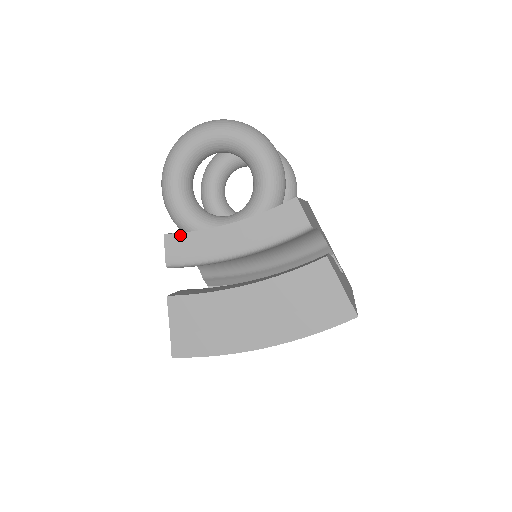
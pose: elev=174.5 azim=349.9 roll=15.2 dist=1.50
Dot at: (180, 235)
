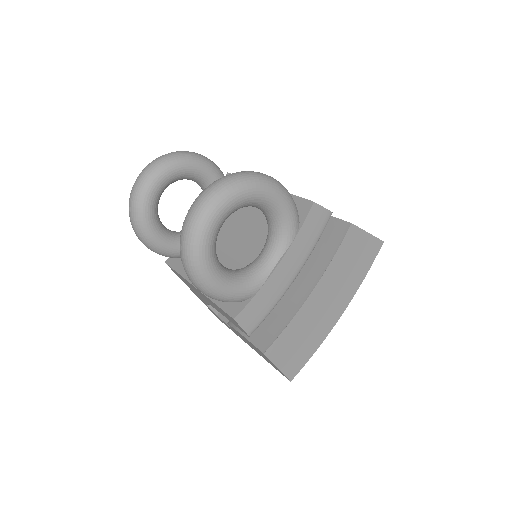
Dot at: (247, 307)
